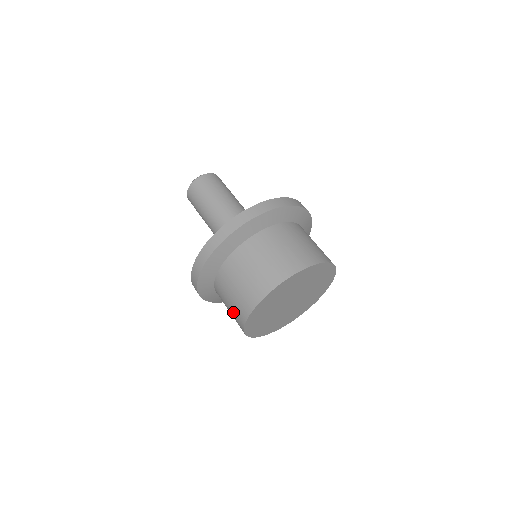
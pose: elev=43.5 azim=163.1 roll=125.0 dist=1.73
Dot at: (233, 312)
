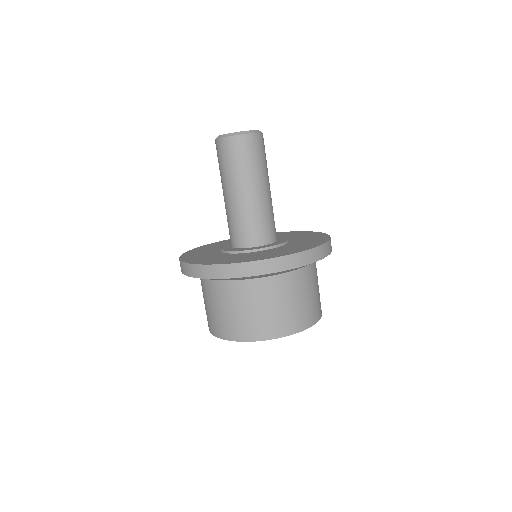
Dot at: (234, 321)
